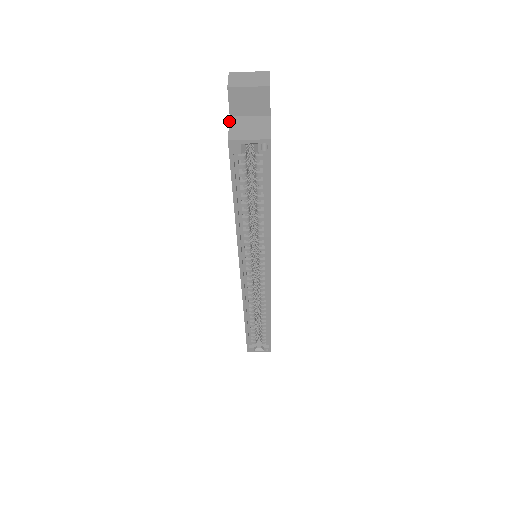
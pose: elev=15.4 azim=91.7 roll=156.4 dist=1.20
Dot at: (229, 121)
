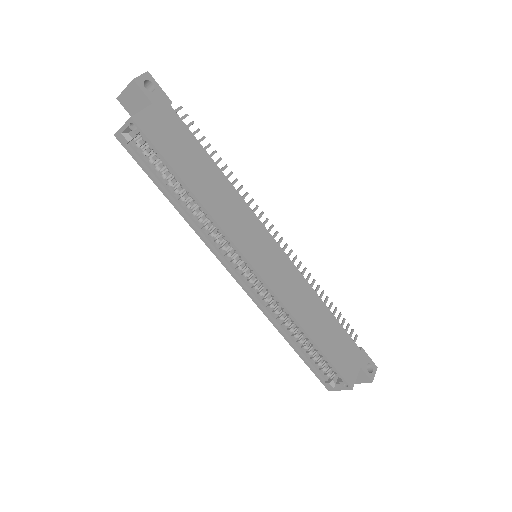
Dot at: occluded
